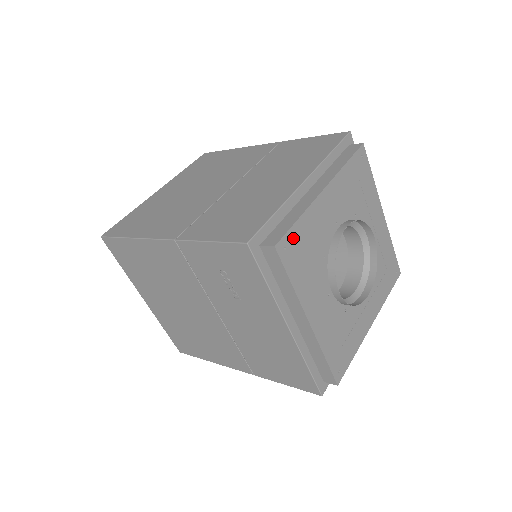
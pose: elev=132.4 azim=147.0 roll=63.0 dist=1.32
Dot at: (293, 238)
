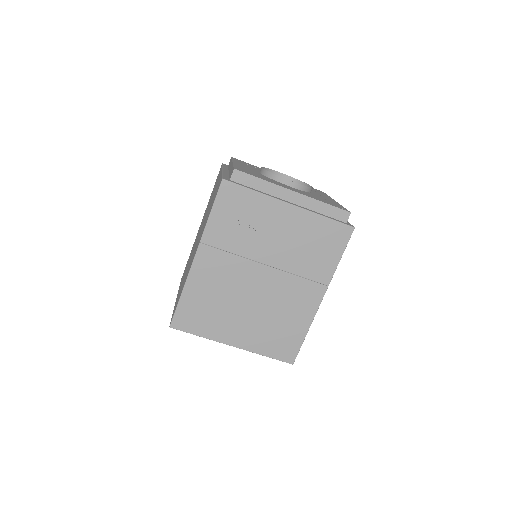
Dot at: (240, 169)
